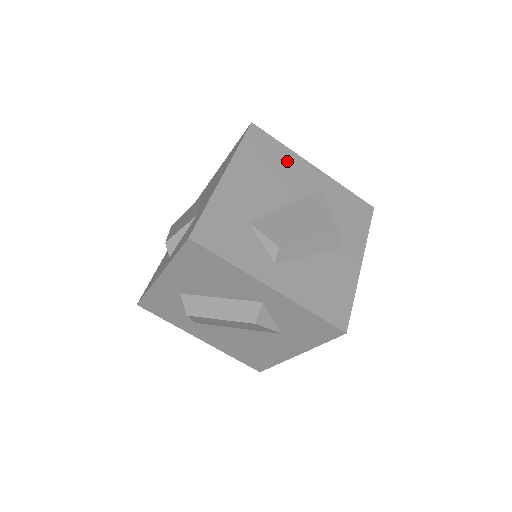
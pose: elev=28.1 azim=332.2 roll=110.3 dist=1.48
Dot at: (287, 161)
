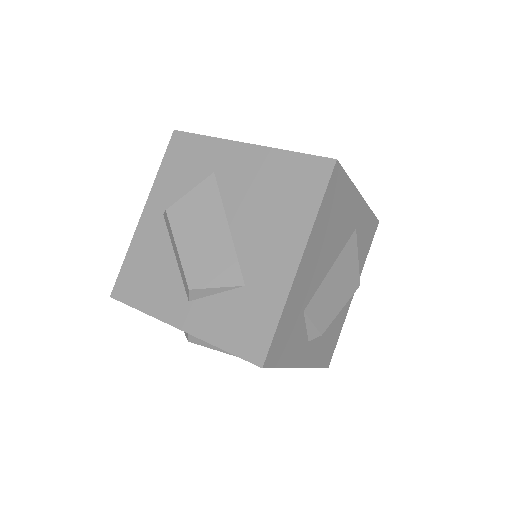
Dot at: (346, 204)
